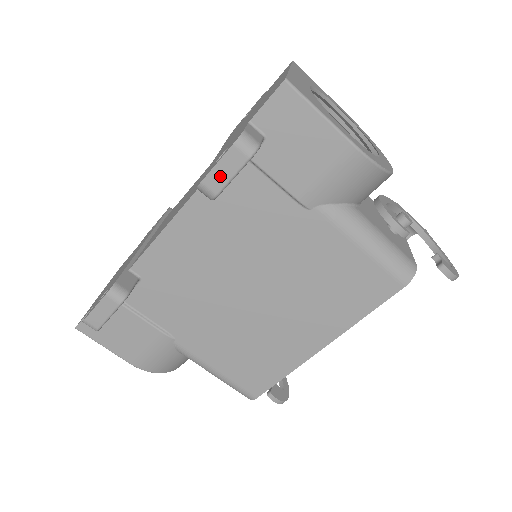
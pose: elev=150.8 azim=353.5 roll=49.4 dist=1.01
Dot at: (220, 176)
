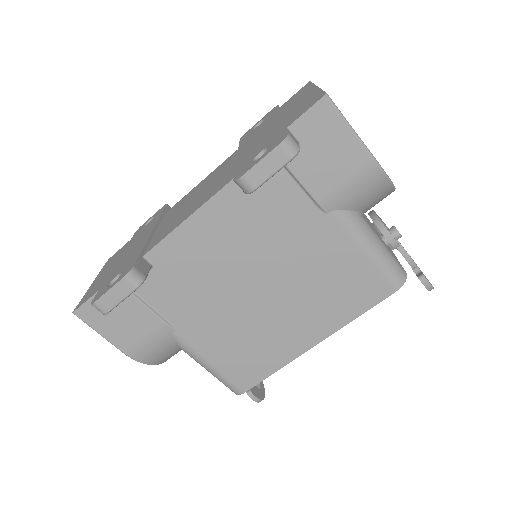
Dot at: (261, 172)
